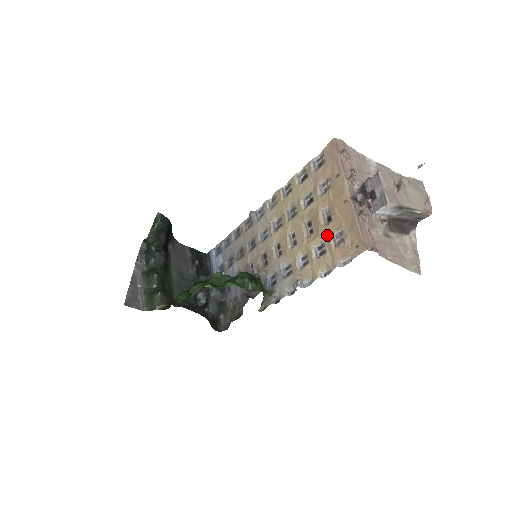
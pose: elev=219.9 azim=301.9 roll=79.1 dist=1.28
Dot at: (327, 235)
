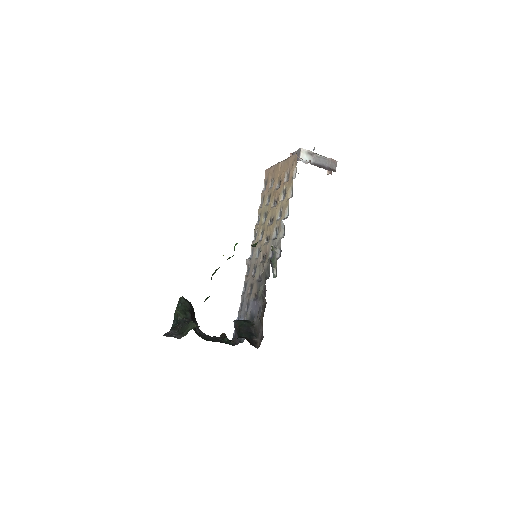
Dot at: (282, 185)
